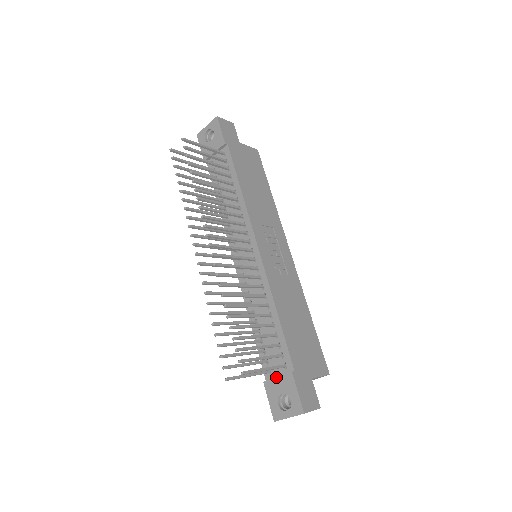
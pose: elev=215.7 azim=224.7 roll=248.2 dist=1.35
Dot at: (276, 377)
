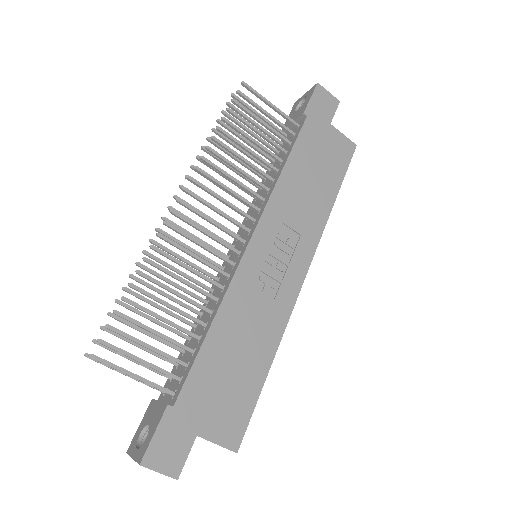
Dot at: (159, 401)
